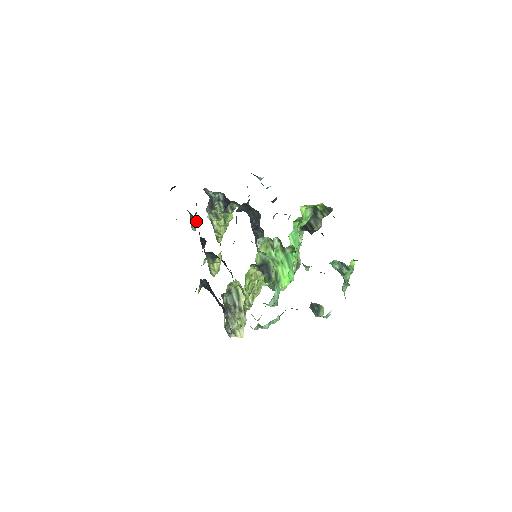
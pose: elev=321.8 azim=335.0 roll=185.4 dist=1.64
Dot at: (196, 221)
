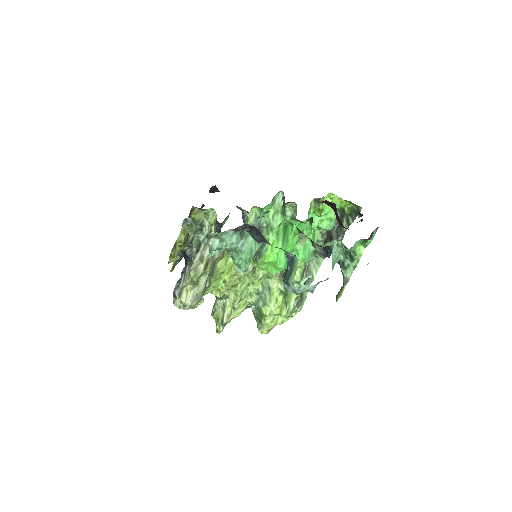
Dot at: occluded
